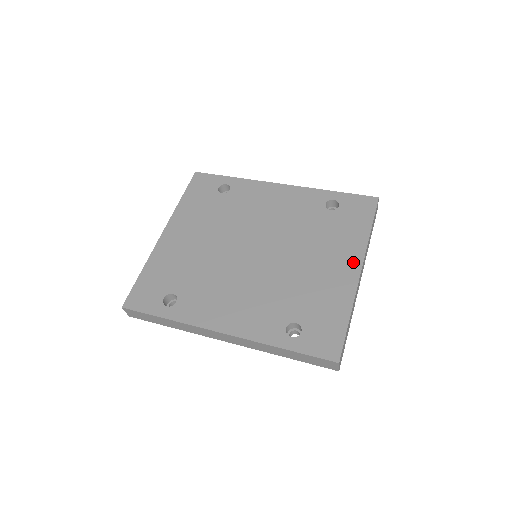
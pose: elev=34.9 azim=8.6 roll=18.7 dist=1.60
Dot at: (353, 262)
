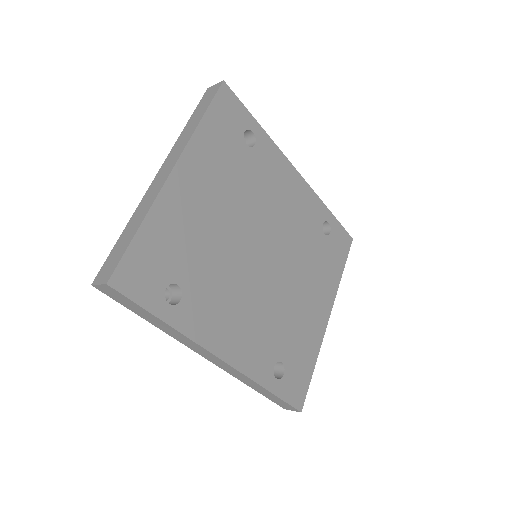
Dot at: (327, 305)
